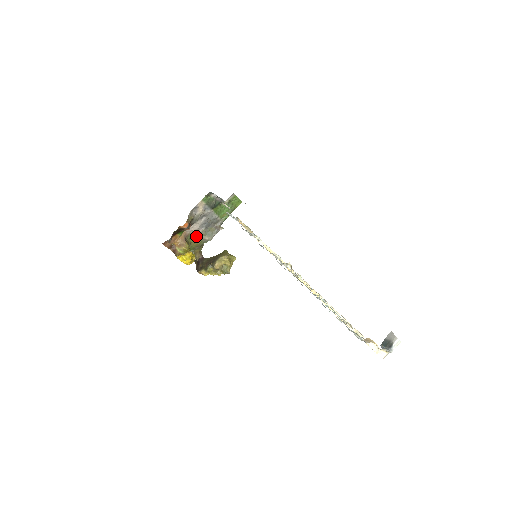
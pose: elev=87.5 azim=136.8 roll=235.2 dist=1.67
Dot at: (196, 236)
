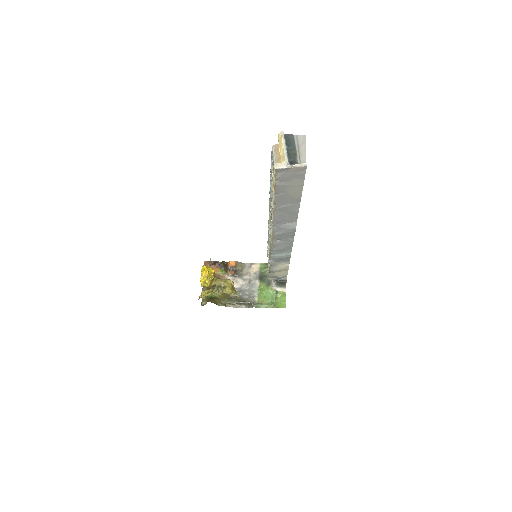
Dot at: occluded
